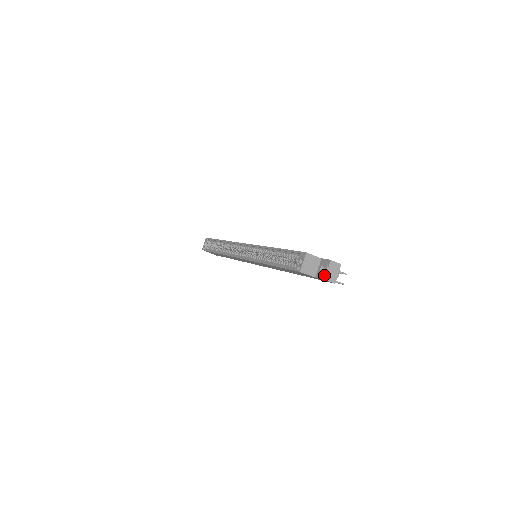
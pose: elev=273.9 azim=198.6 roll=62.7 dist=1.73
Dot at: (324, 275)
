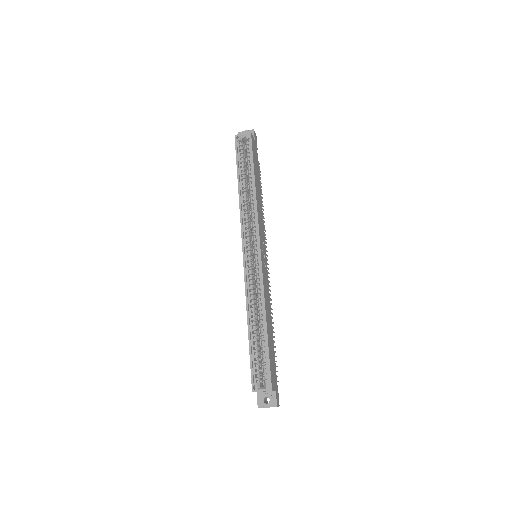
Dot at: (262, 406)
